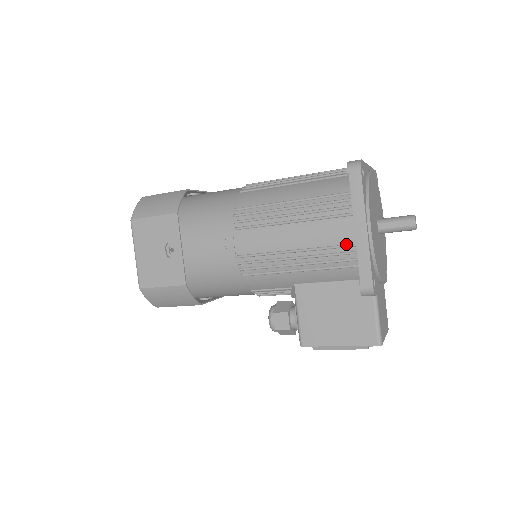
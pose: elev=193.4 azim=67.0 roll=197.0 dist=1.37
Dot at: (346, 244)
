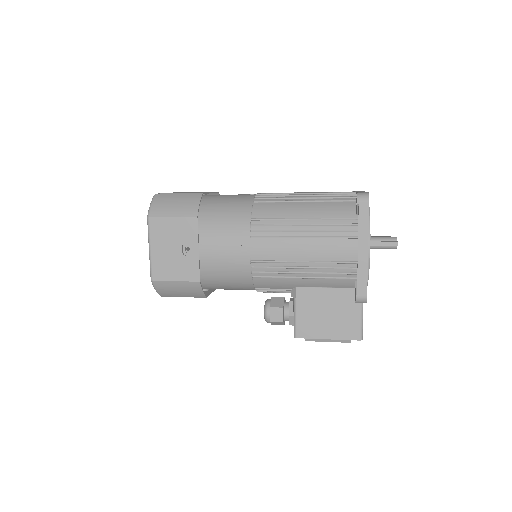
Dot at: (349, 261)
